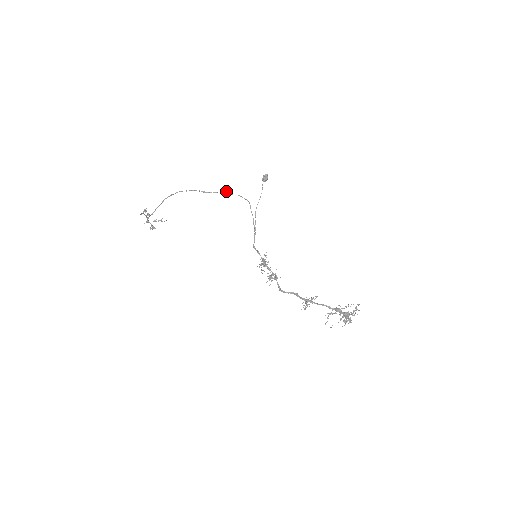
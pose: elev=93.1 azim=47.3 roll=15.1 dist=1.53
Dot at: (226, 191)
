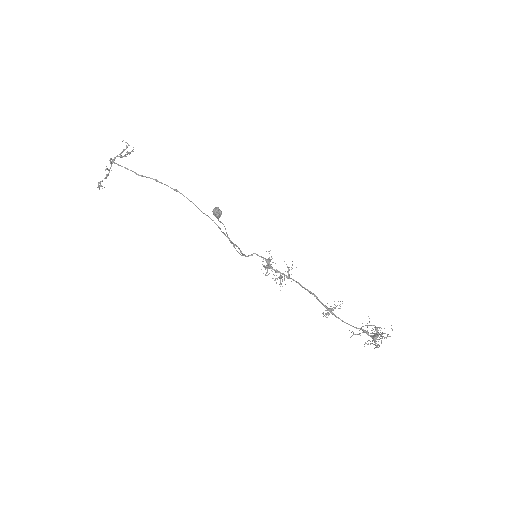
Dot at: (176, 190)
